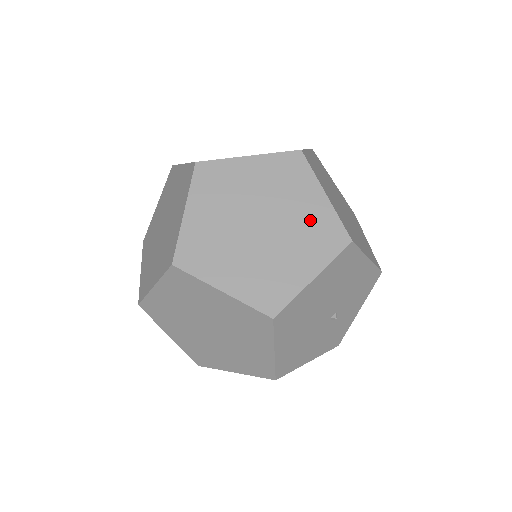
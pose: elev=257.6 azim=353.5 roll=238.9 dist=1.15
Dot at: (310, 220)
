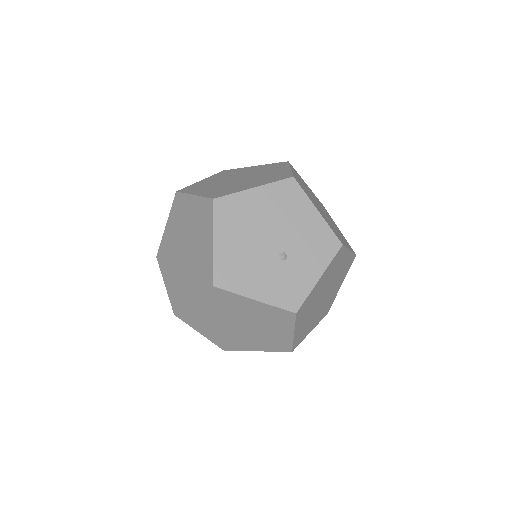
Dot at: (272, 175)
